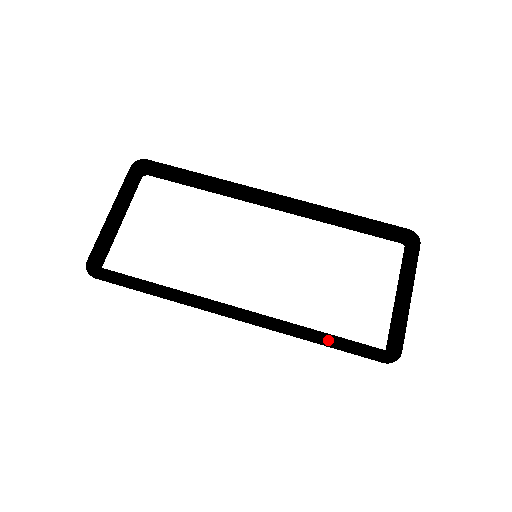
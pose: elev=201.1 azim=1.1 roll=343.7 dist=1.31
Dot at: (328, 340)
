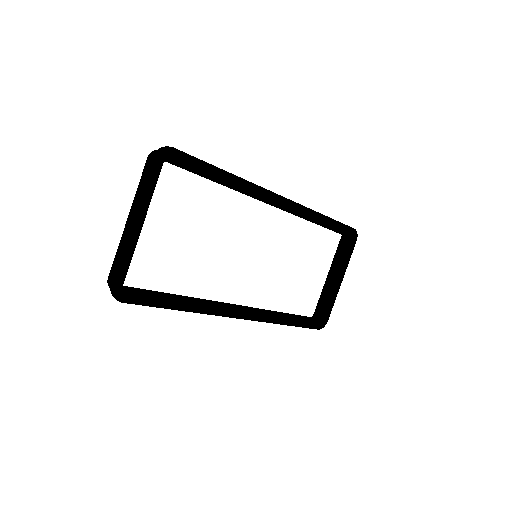
Dot at: (291, 319)
